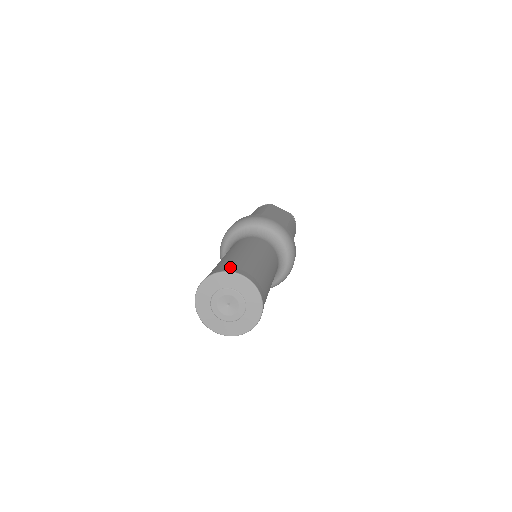
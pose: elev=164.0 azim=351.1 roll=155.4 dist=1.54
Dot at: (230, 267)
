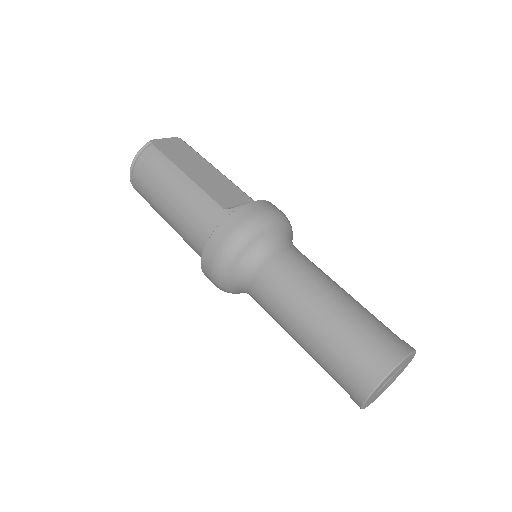
Dot at: (381, 353)
